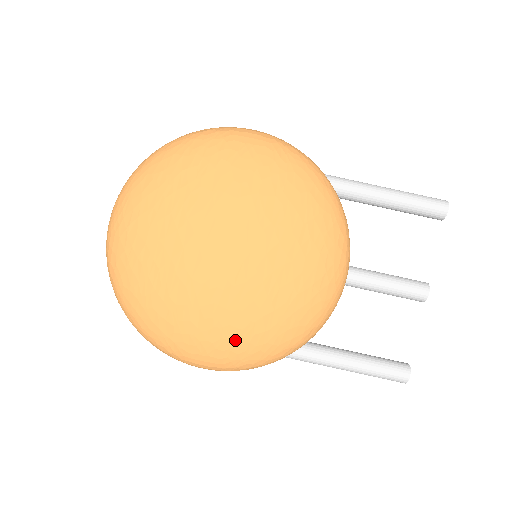
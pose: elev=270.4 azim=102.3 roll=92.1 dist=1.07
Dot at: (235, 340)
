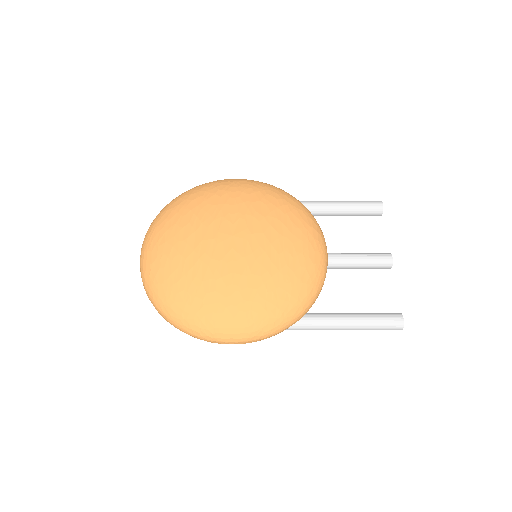
Dot at: (254, 300)
